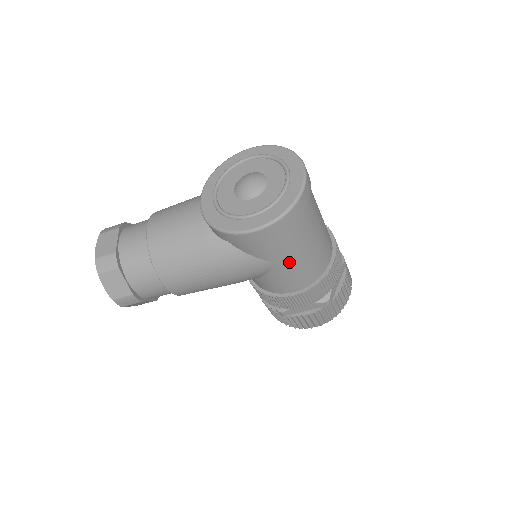
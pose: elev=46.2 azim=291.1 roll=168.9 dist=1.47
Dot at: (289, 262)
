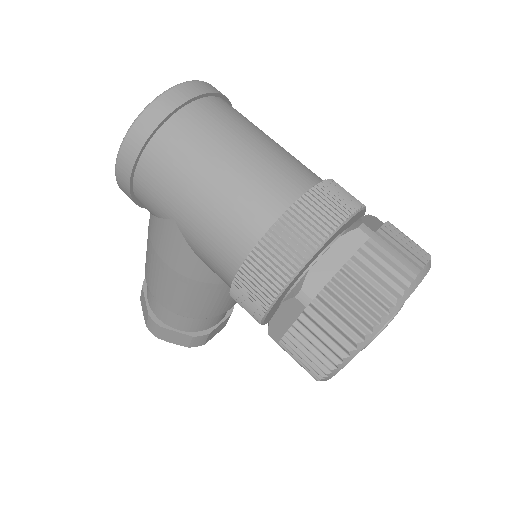
Dot at: (185, 213)
